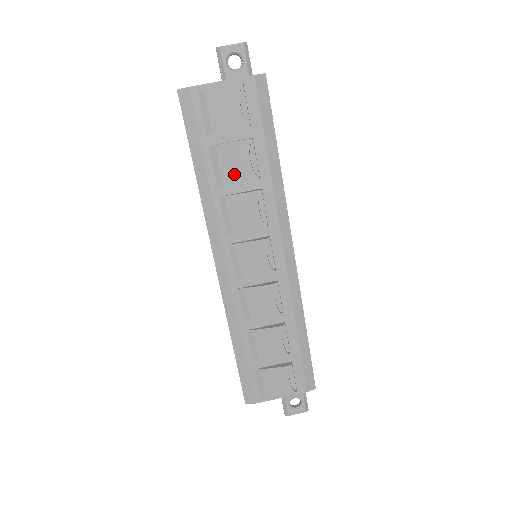
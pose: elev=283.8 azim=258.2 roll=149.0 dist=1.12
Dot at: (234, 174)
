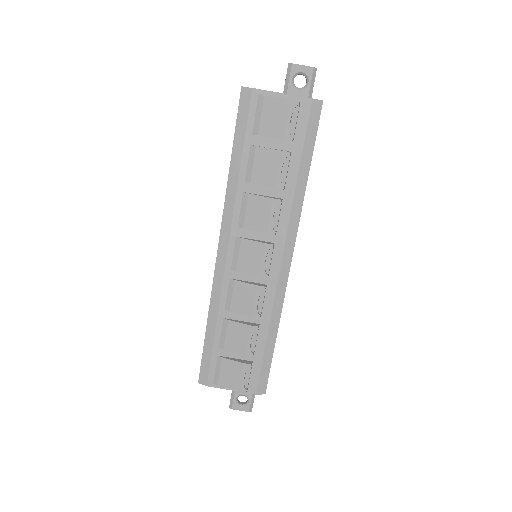
Dot at: (263, 177)
